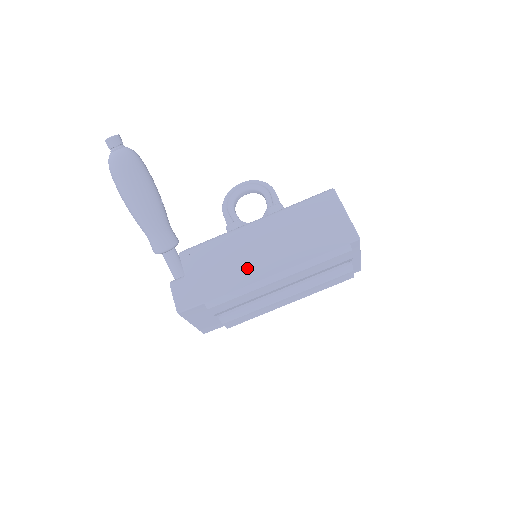
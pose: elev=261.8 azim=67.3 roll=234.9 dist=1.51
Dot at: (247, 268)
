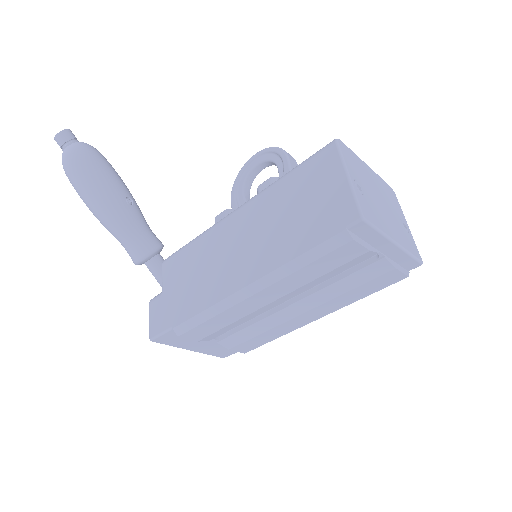
Dot at: (218, 278)
